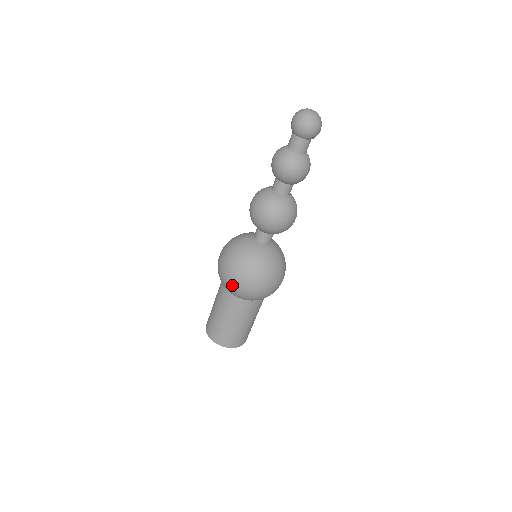
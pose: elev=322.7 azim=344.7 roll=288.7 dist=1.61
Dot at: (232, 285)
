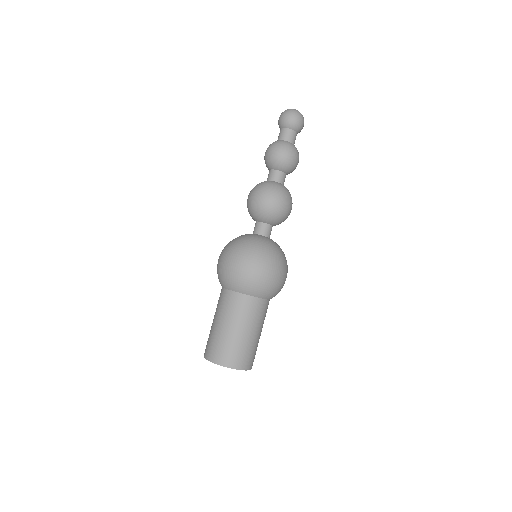
Dot at: (257, 279)
